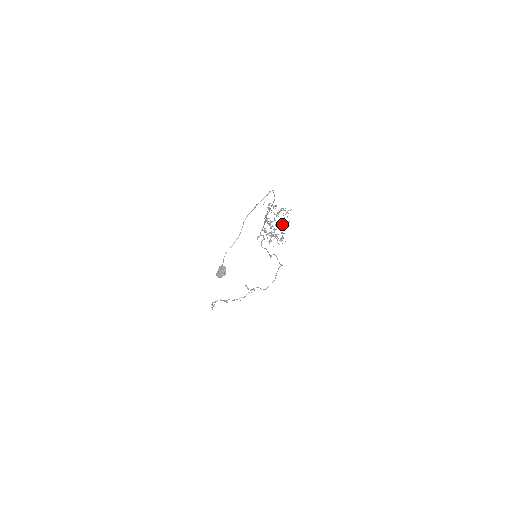
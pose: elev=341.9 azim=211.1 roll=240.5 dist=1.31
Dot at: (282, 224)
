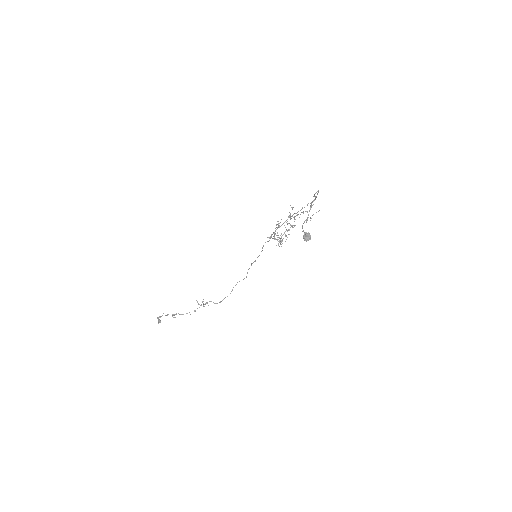
Dot at: occluded
